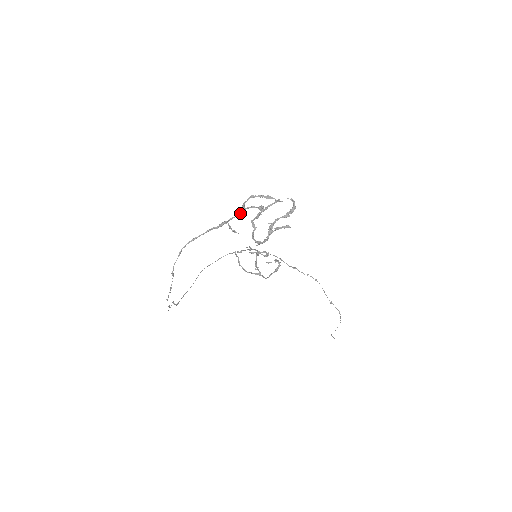
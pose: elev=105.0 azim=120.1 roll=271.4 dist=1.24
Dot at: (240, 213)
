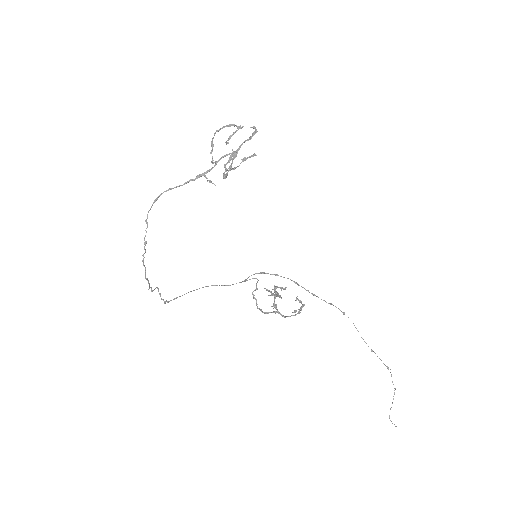
Dot at: (210, 153)
